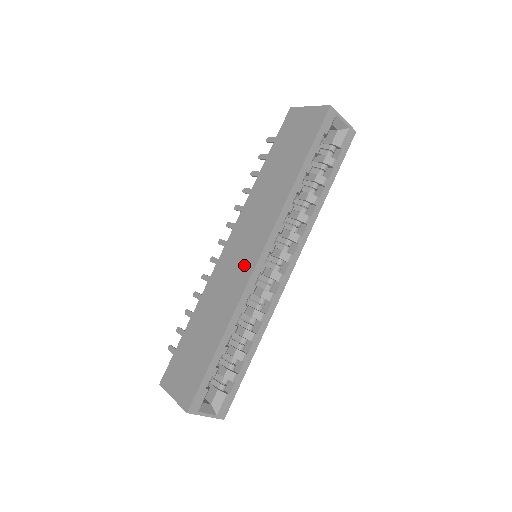
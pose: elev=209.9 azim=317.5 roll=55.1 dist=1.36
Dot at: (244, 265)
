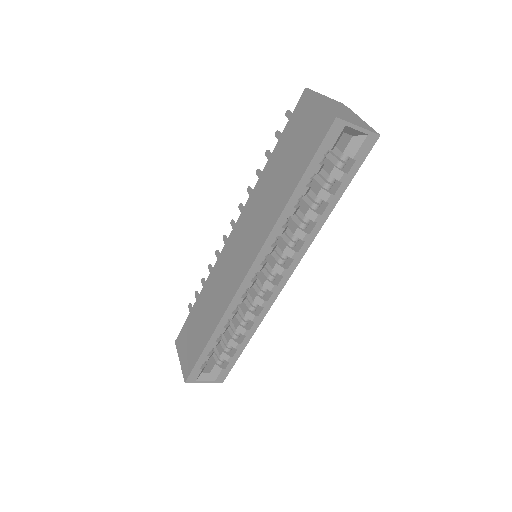
Dot at: (234, 276)
